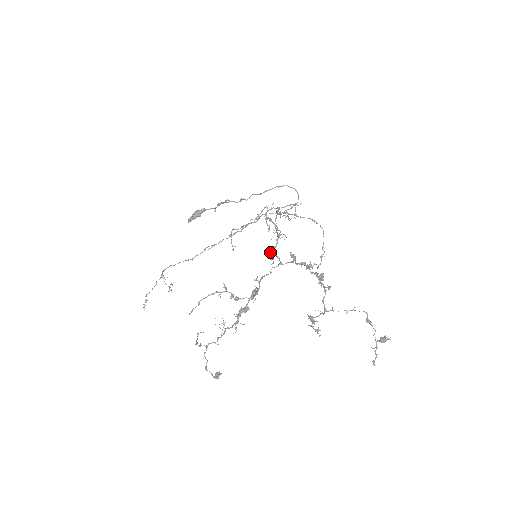
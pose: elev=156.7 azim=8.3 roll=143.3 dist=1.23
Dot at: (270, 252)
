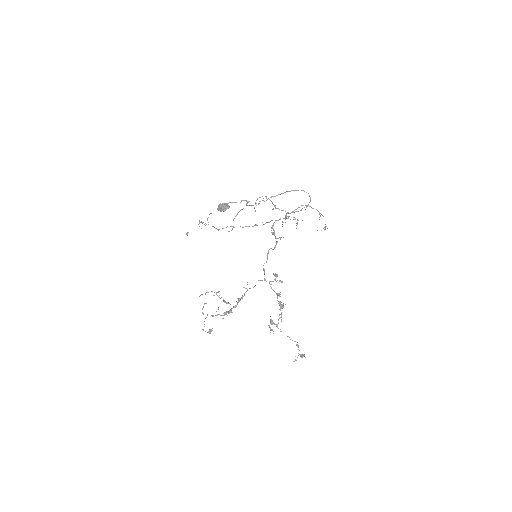
Dot at: (268, 253)
